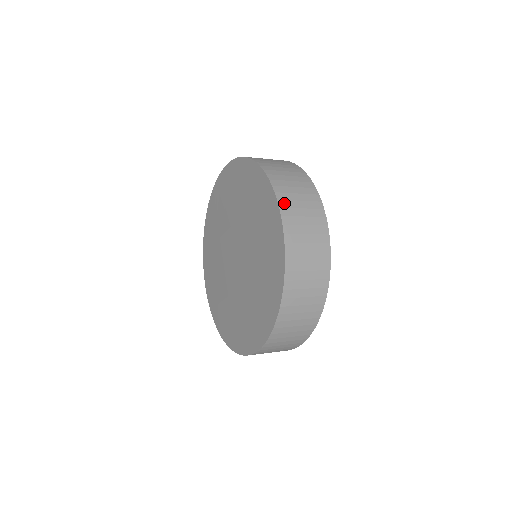
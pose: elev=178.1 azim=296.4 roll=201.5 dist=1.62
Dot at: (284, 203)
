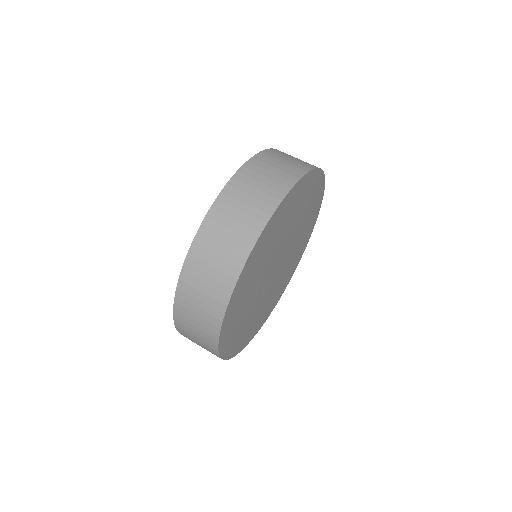
Dot at: (186, 278)
